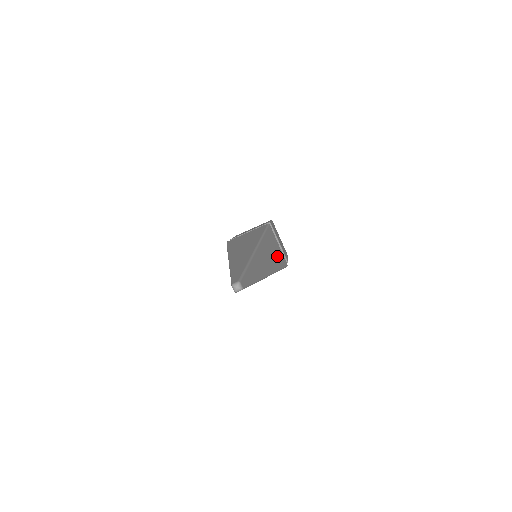
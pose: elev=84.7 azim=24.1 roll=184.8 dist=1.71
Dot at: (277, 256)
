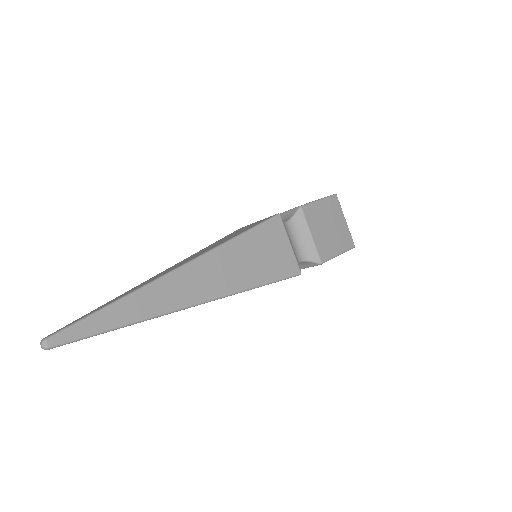
Dot at: (262, 266)
